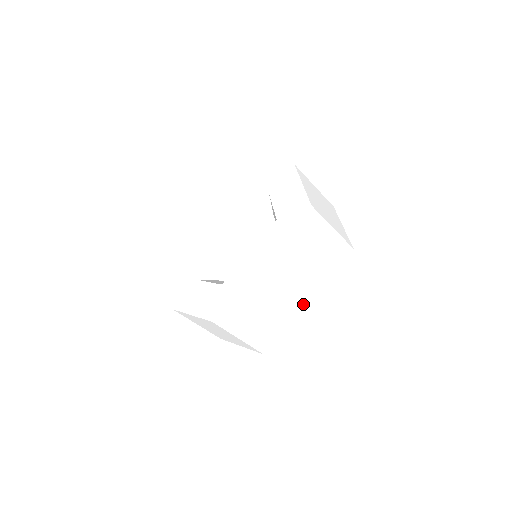
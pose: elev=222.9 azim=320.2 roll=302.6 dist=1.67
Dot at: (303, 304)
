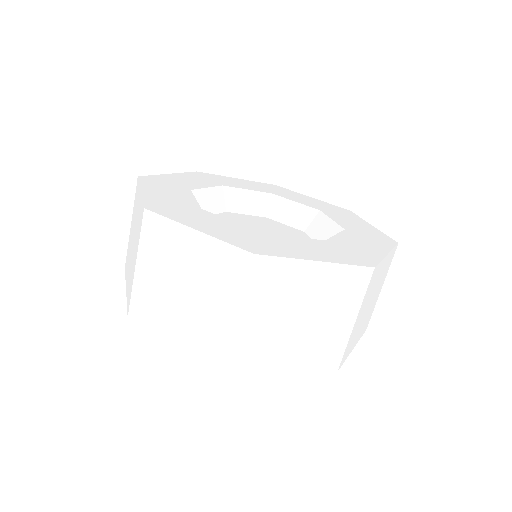
Dot at: (230, 325)
